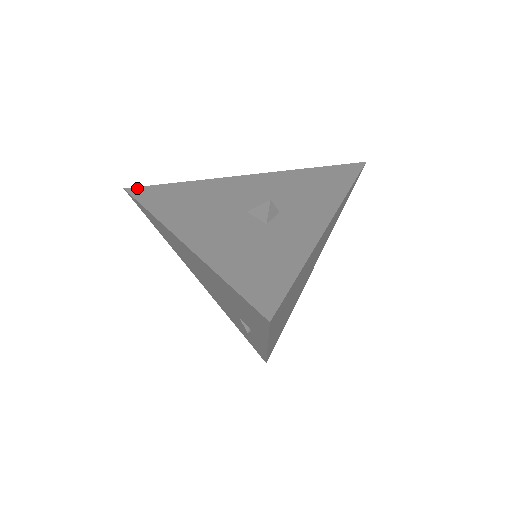
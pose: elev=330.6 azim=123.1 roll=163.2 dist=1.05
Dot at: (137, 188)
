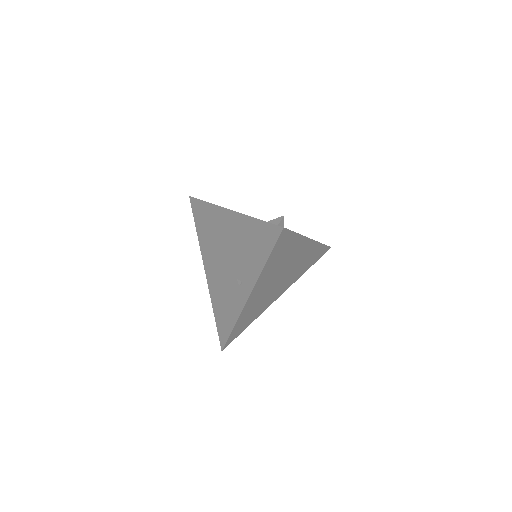
Dot at: occluded
